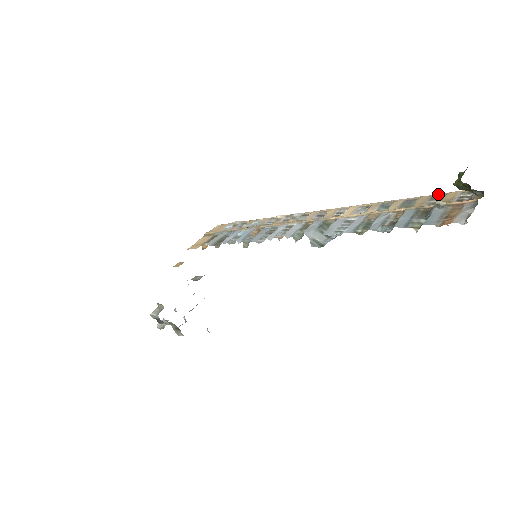
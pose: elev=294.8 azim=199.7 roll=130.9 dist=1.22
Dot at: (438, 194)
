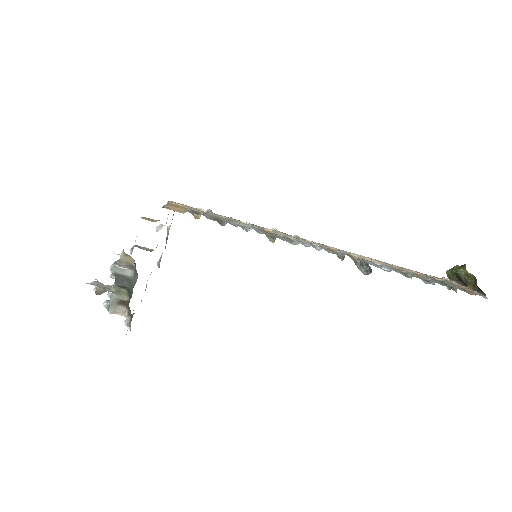
Dot at: (426, 274)
